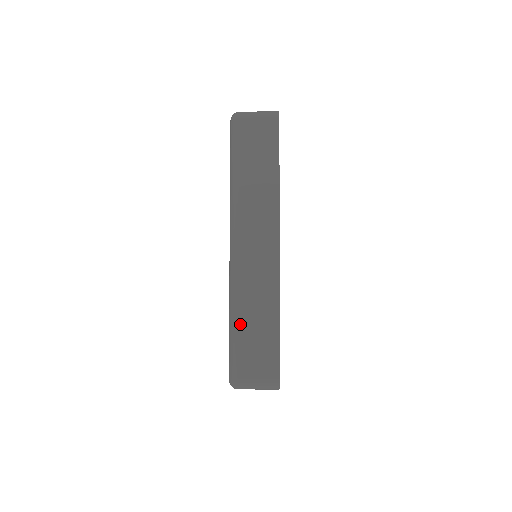
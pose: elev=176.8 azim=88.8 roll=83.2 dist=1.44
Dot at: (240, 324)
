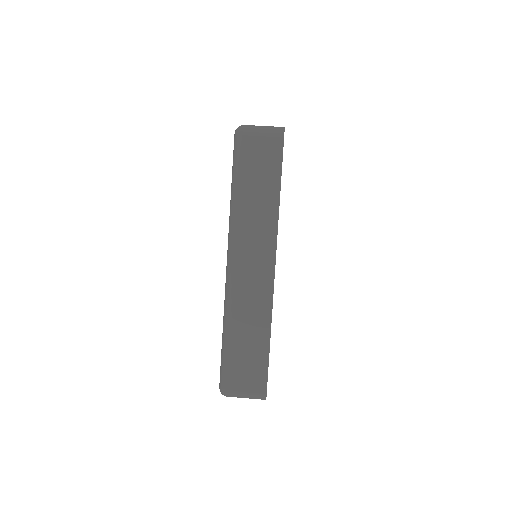
Dot at: (232, 338)
